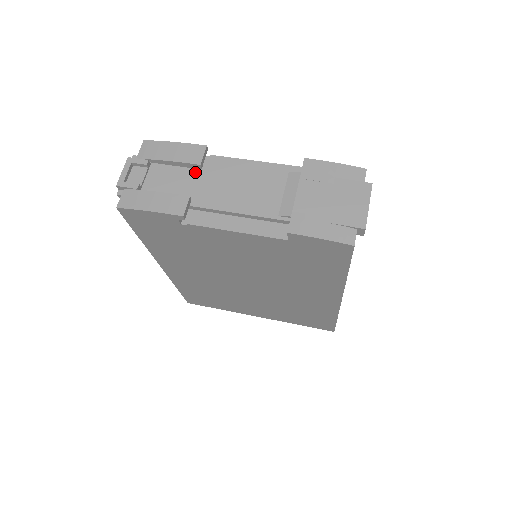
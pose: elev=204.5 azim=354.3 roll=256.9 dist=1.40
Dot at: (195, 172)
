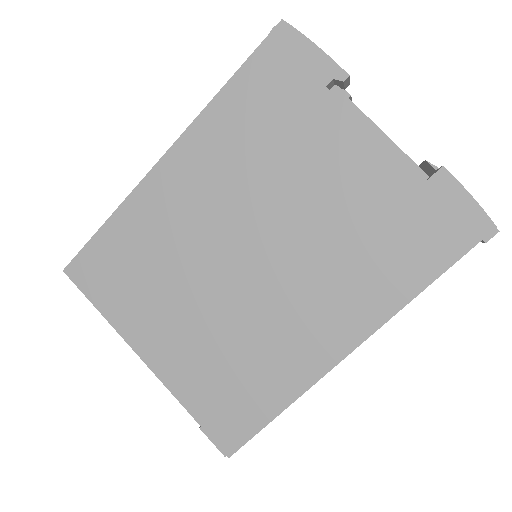
Dot at: occluded
